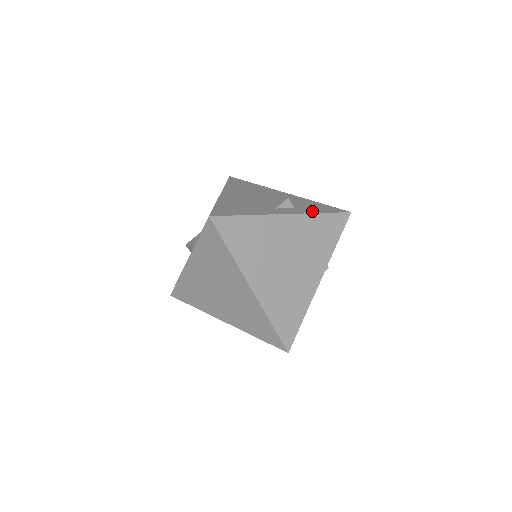
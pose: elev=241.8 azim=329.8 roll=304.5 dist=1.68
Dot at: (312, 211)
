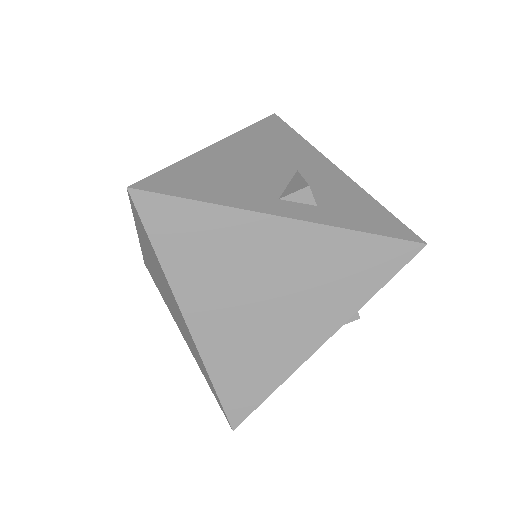
Dot at: (345, 222)
